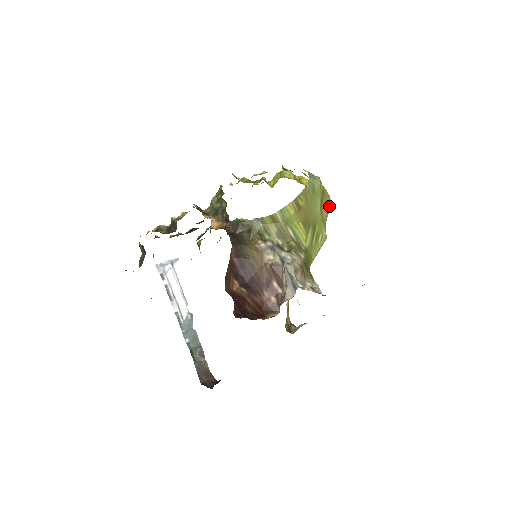
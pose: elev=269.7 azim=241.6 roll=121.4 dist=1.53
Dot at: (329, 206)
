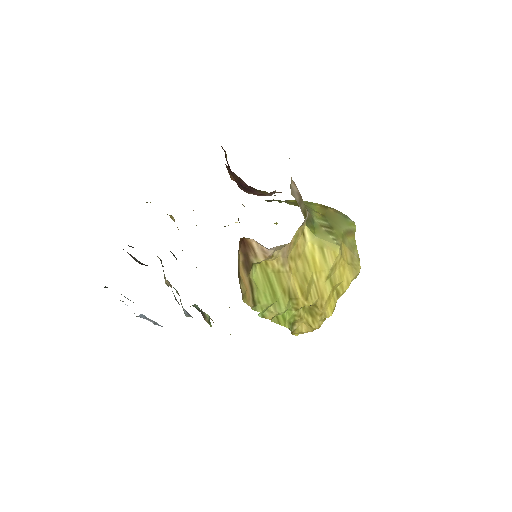
Dot at: (356, 265)
